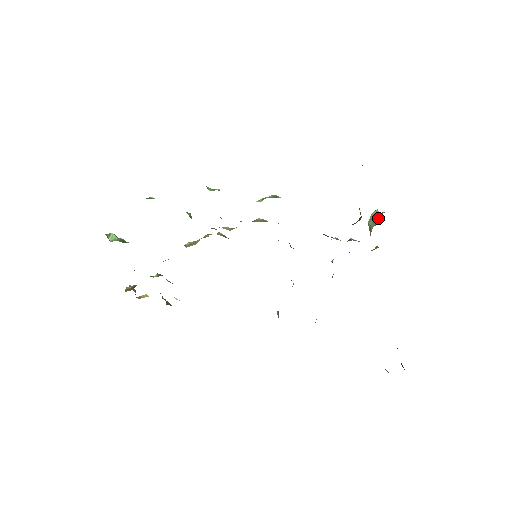
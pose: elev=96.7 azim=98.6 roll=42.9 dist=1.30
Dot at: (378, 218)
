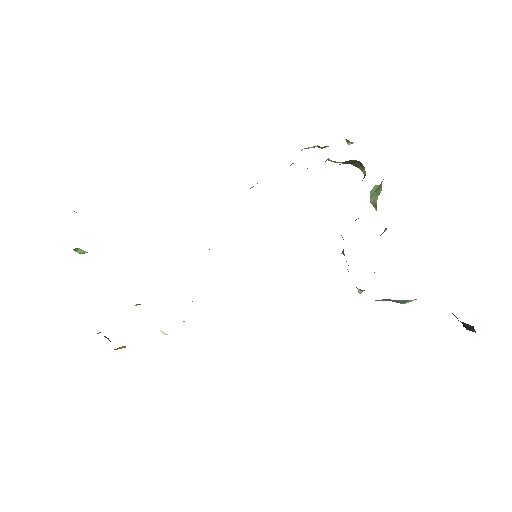
Dot at: (380, 186)
